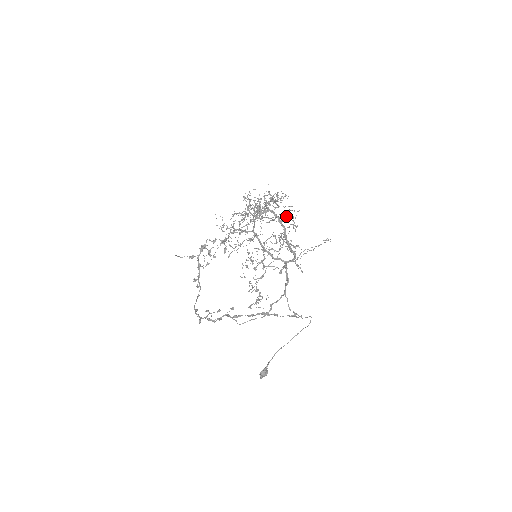
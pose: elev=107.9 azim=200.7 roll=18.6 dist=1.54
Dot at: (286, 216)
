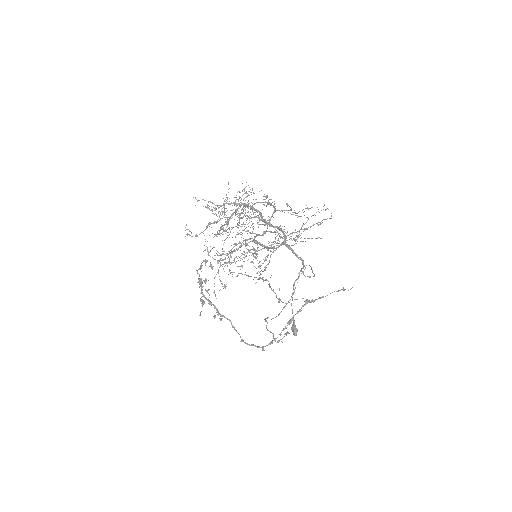
Dot at: (318, 224)
